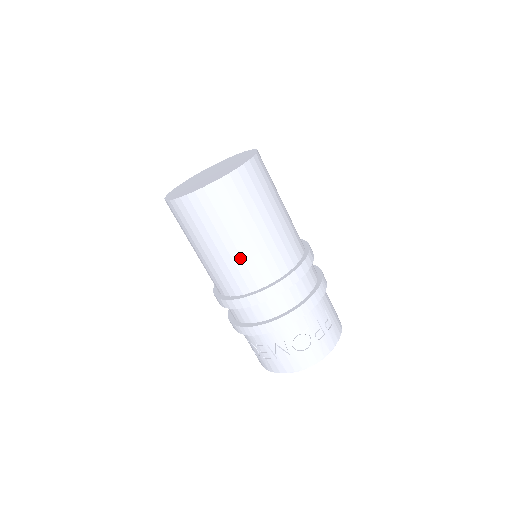
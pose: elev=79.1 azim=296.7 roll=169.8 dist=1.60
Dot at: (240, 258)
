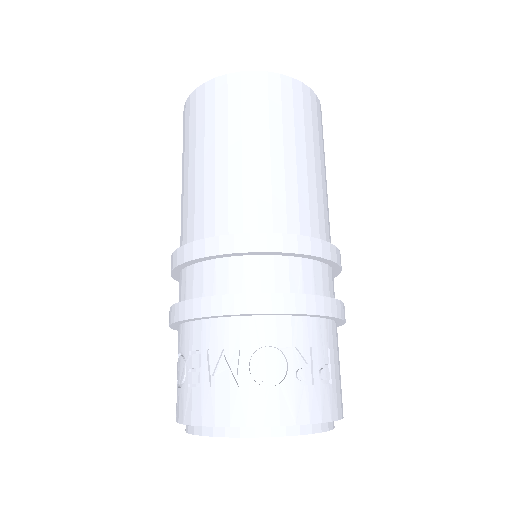
Dot at: (240, 177)
